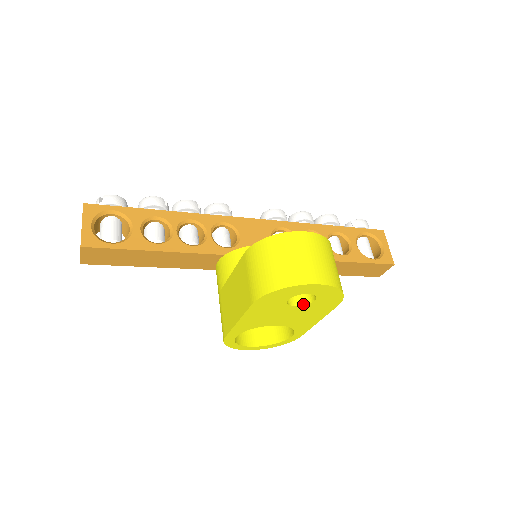
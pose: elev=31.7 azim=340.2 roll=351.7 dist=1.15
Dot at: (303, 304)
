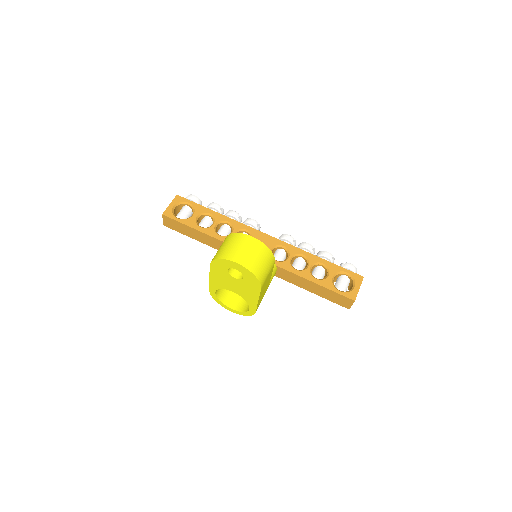
Dot at: (239, 278)
